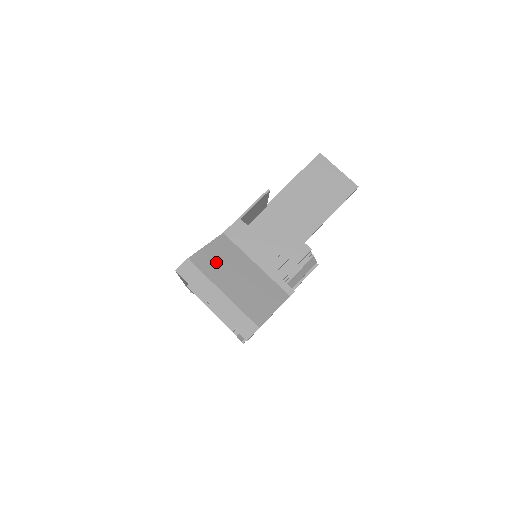
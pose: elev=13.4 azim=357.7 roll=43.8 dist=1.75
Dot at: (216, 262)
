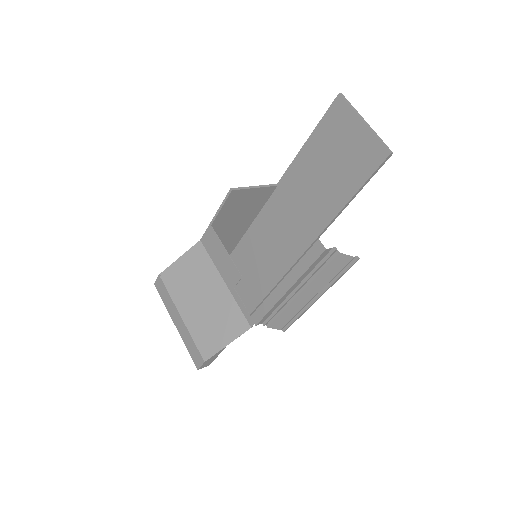
Dot at: (183, 279)
